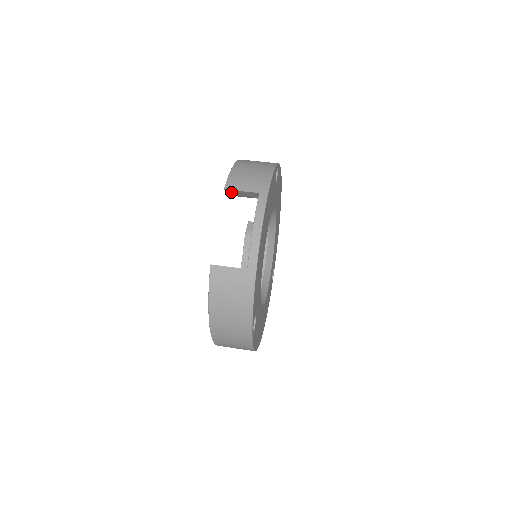
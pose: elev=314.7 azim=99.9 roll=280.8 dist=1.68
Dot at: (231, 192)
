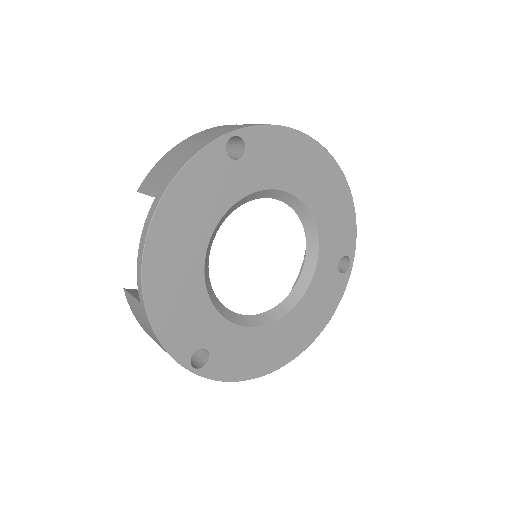
Dot at: occluded
